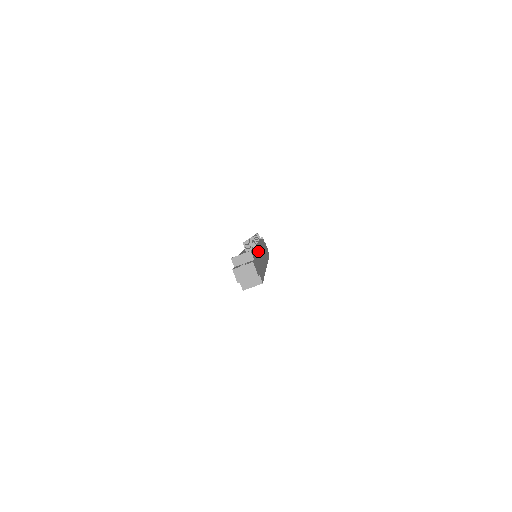
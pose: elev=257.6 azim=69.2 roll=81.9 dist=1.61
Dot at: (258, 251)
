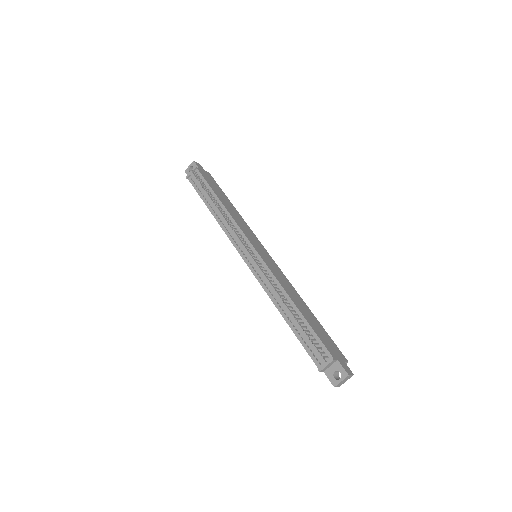
Dot at: (285, 288)
